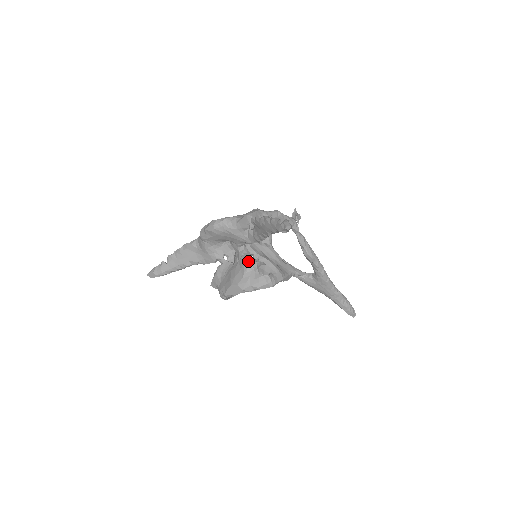
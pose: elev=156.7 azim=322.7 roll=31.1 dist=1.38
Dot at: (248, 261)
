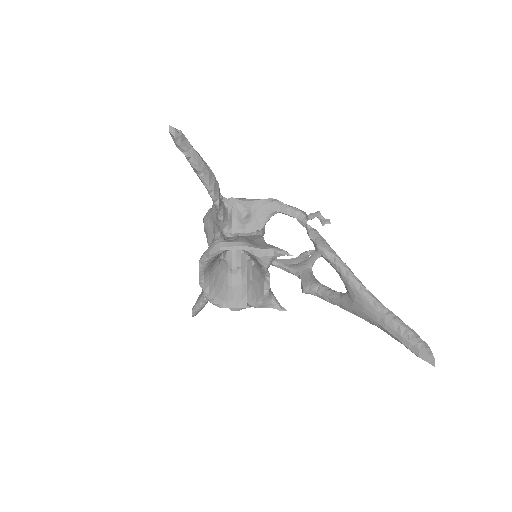
Dot at: occluded
